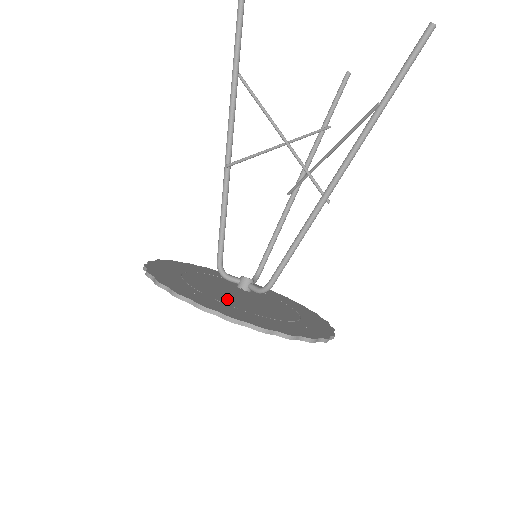
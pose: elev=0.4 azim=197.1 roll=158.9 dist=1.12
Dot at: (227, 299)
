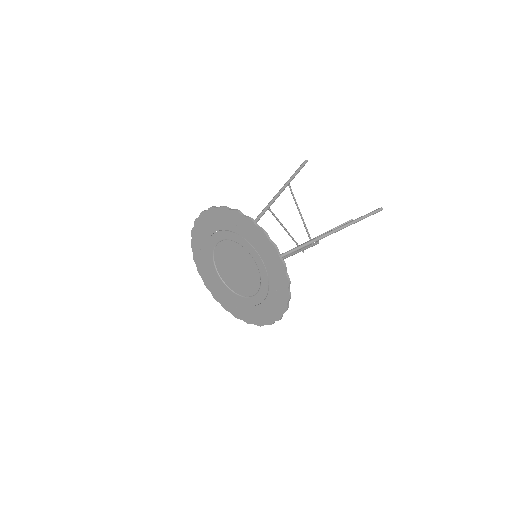
Dot at: occluded
